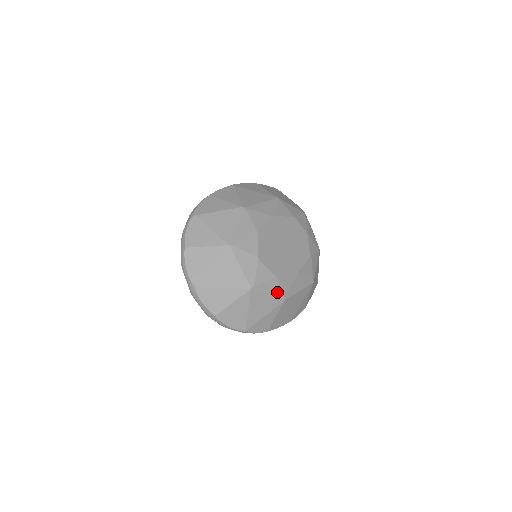
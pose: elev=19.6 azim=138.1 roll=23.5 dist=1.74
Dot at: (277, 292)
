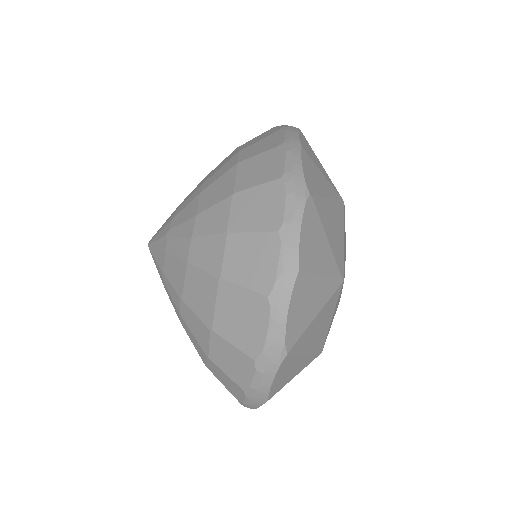
Dot at: occluded
